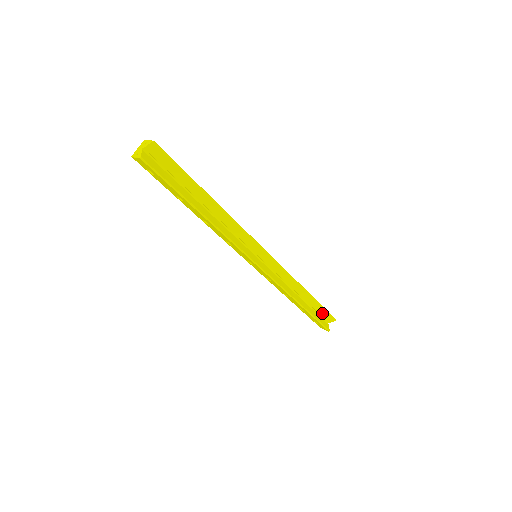
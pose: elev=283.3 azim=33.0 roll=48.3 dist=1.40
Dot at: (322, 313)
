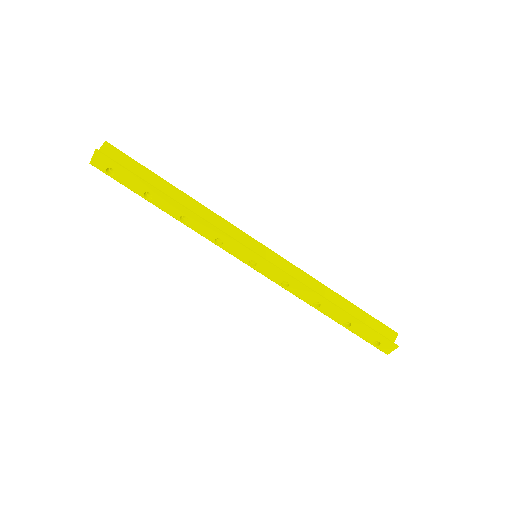
Dot at: (375, 327)
